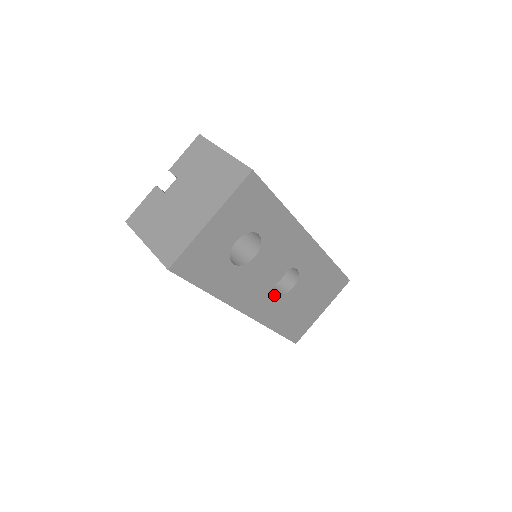
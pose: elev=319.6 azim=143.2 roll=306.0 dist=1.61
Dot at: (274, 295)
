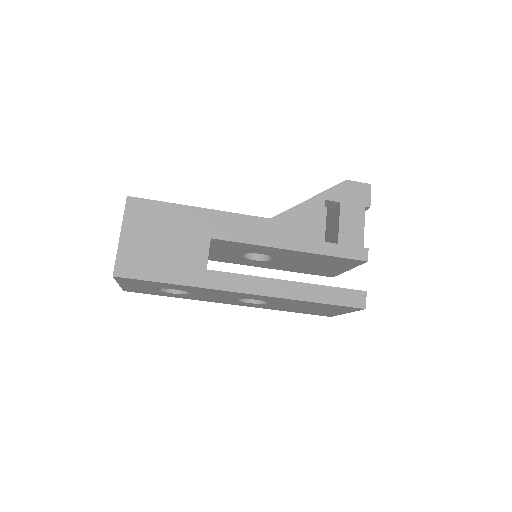
Dot at: (249, 303)
